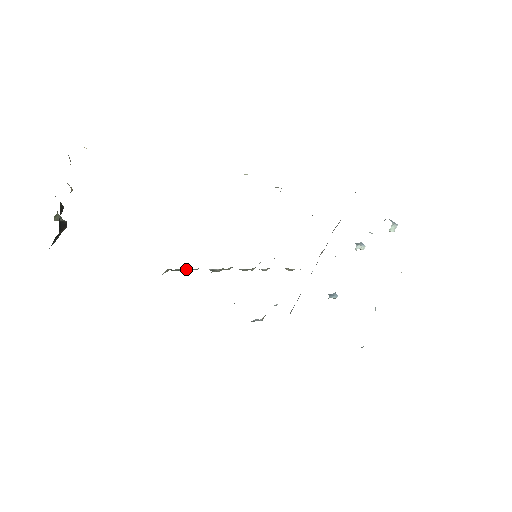
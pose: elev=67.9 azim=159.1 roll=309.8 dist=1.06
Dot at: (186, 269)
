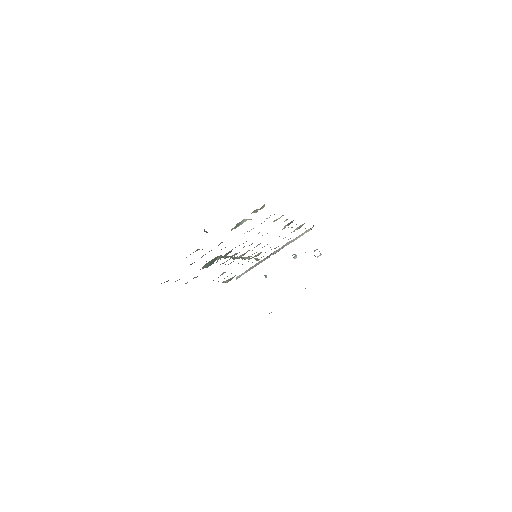
Dot at: (225, 256)
